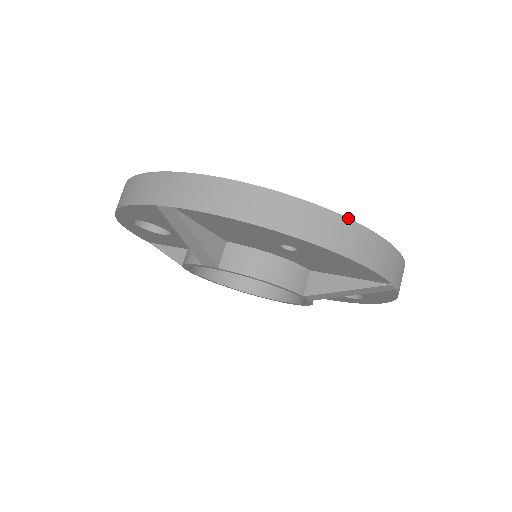
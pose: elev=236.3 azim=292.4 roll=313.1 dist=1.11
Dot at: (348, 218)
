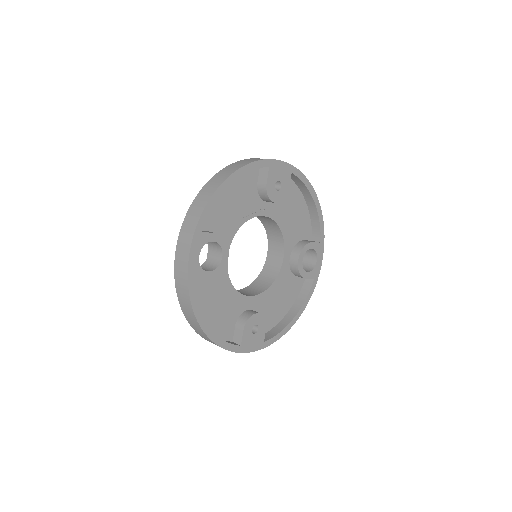
Dot at: occluded
